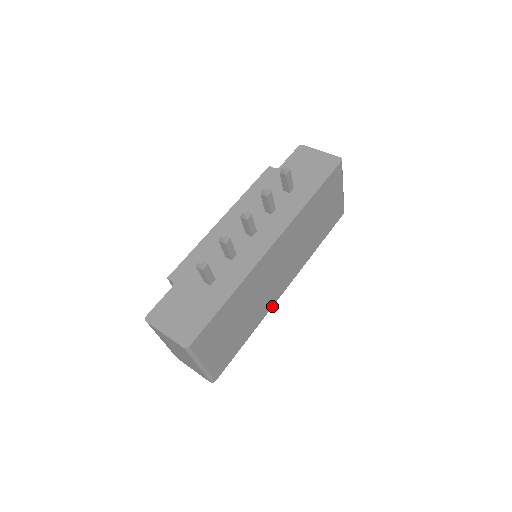
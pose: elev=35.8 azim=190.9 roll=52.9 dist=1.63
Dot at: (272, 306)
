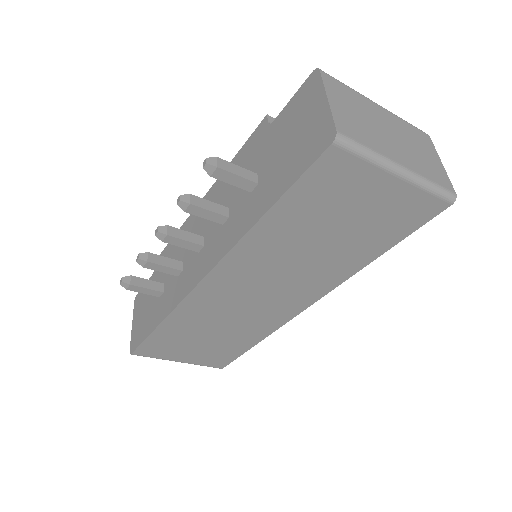
Dot at: (286, 322)
